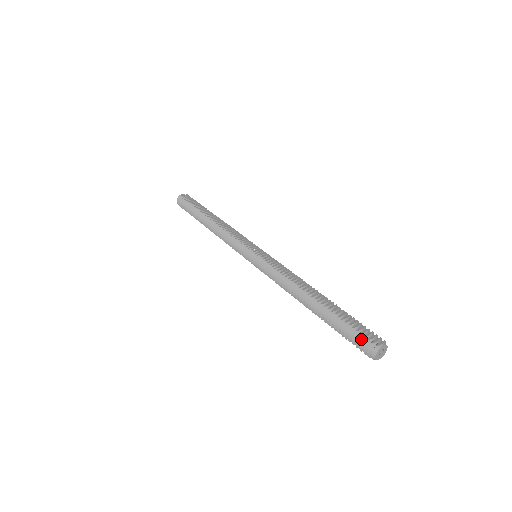
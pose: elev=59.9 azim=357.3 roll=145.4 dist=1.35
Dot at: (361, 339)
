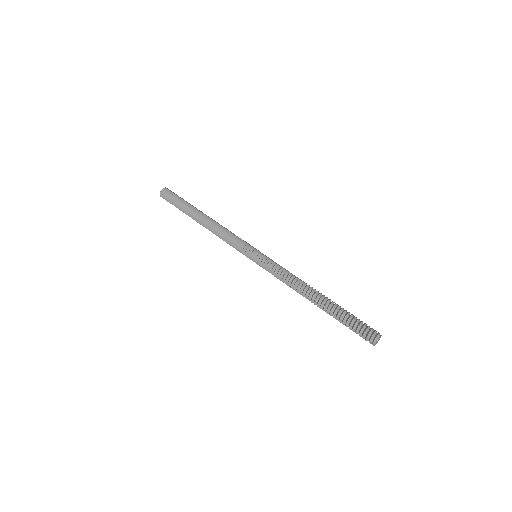
Dot at: (365, 328)
